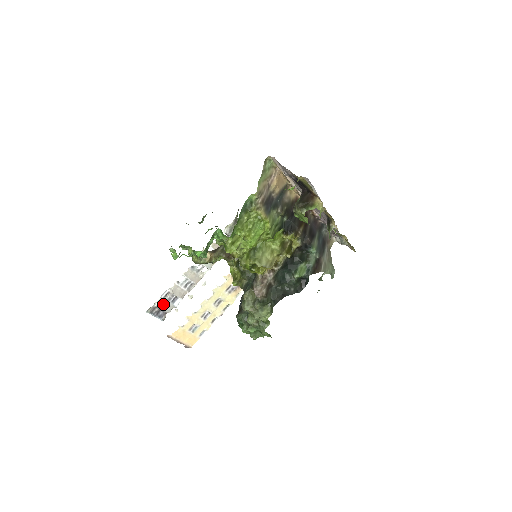
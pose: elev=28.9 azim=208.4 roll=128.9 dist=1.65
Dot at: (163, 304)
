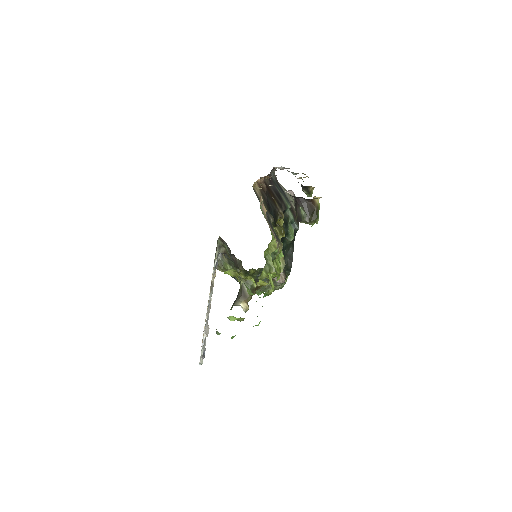
Dot at: occluded
